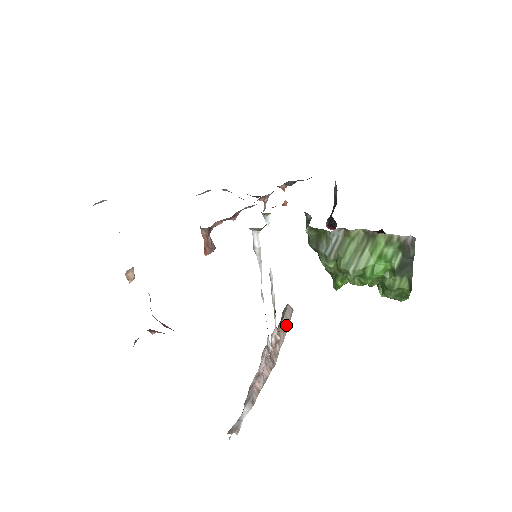
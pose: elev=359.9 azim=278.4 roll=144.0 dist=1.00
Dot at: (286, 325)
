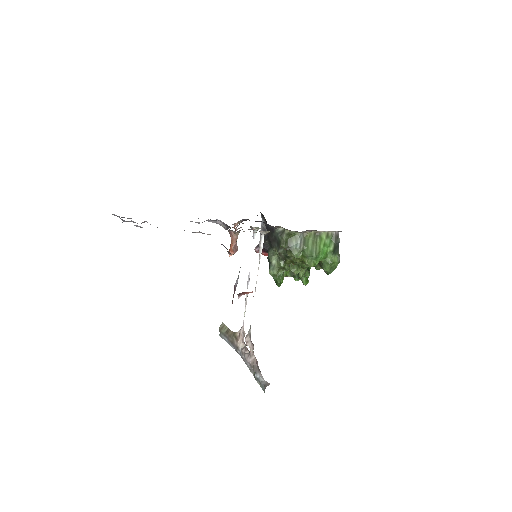
Dot at: occluded
